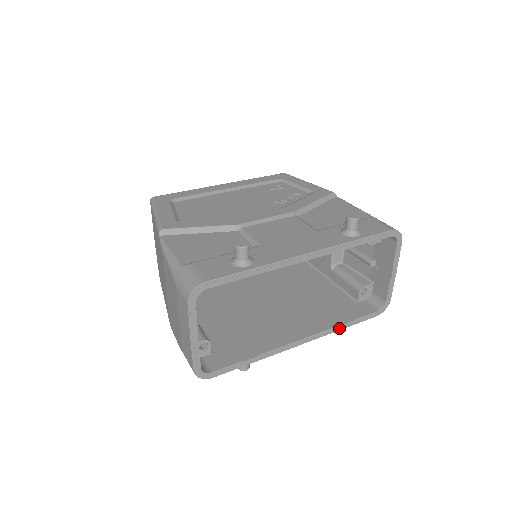
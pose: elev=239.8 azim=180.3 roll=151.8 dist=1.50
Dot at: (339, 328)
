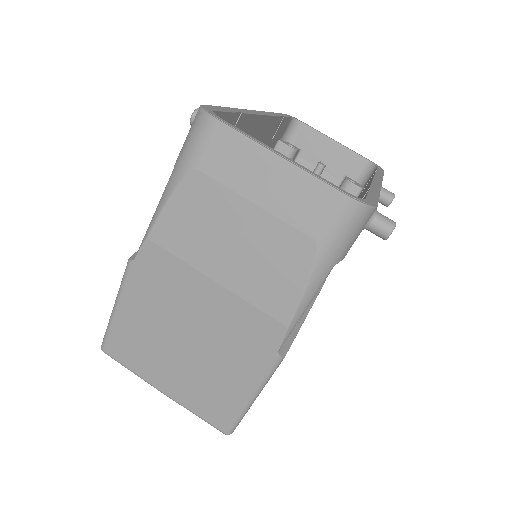
Dot at: occluded
